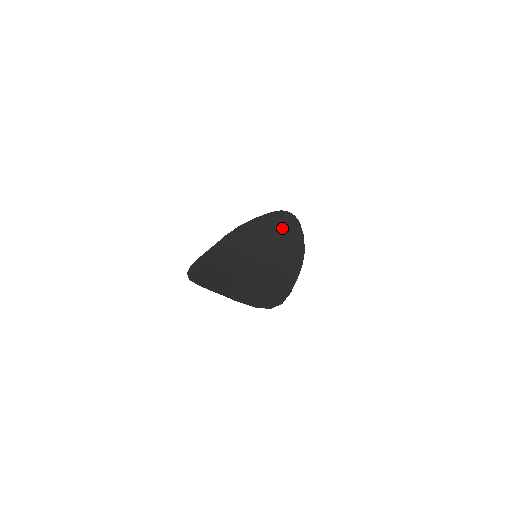
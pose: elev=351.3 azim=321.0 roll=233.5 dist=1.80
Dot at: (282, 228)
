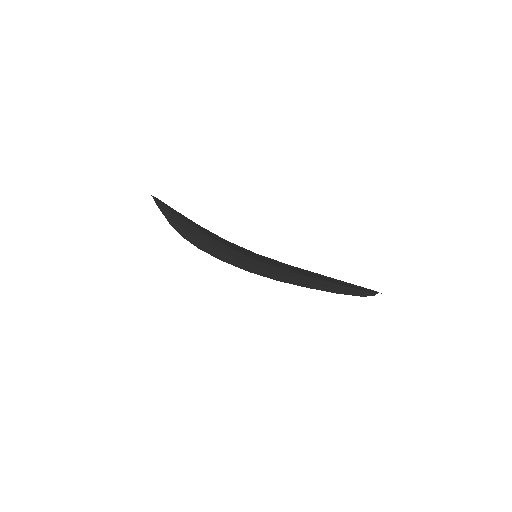
Dot at: occluded
